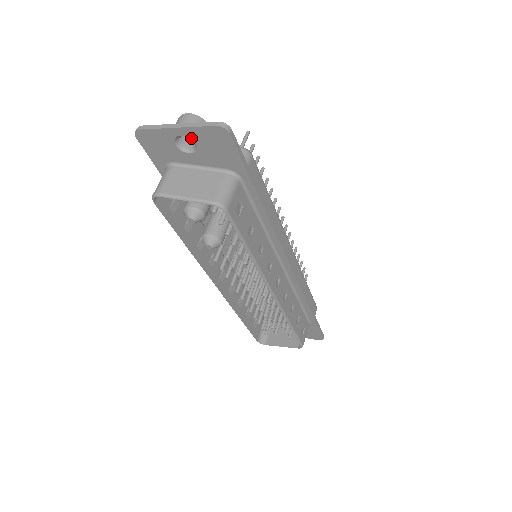
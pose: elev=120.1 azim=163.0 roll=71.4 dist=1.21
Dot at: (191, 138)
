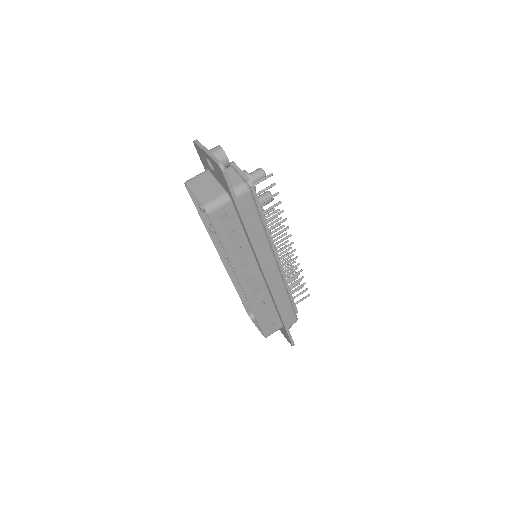
Dot at: (211, 162)
